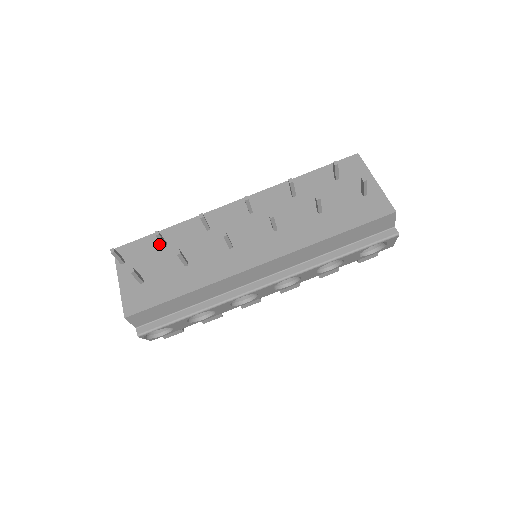
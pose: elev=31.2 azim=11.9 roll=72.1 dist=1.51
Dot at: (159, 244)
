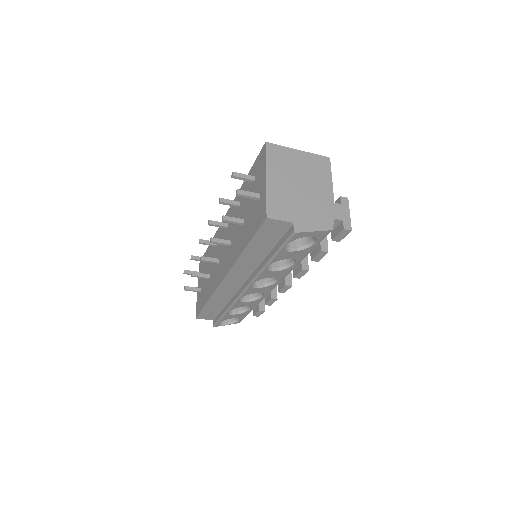
Dot at: occluded
